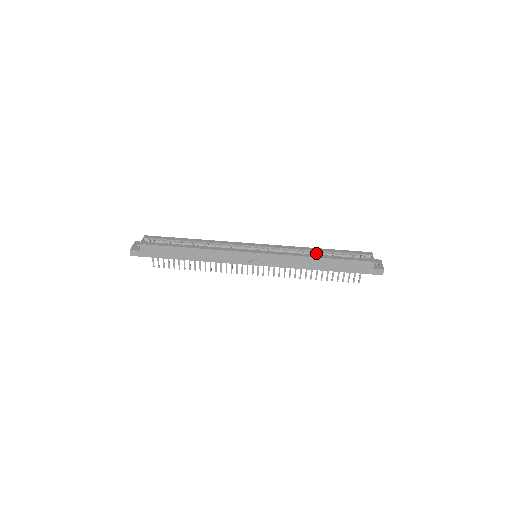
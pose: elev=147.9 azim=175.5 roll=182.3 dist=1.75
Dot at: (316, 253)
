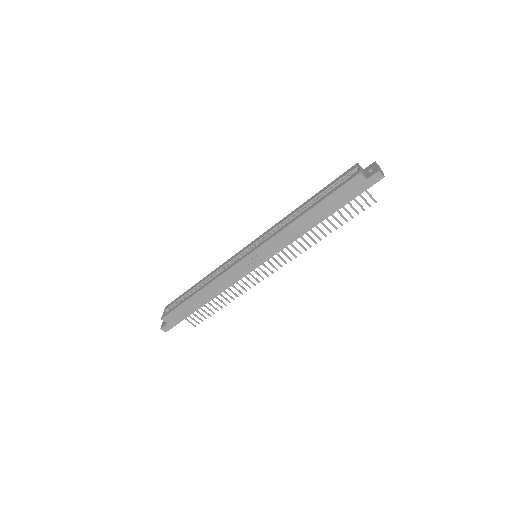
Dot at: (302, 210)
